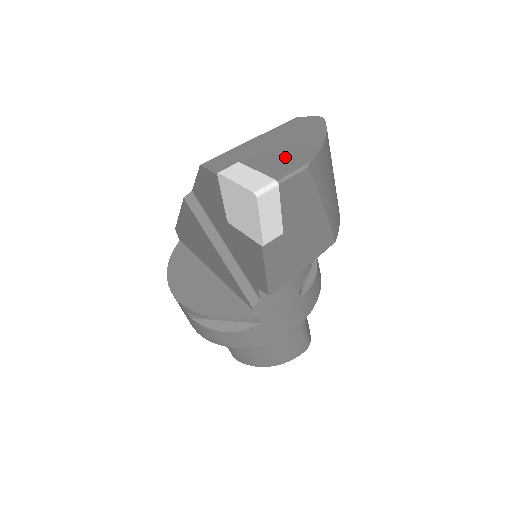
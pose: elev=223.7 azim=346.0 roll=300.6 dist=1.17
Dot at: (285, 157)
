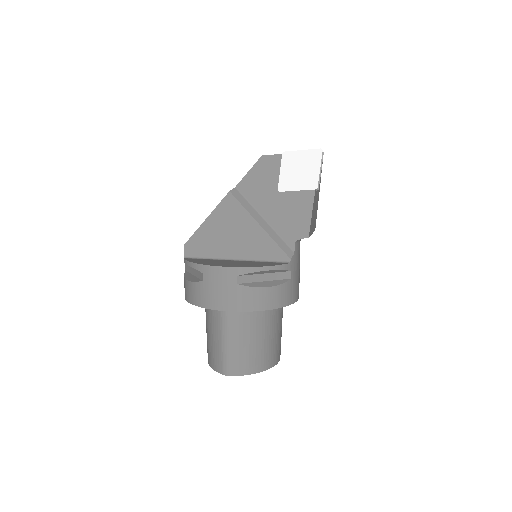
Dot at: occluded
